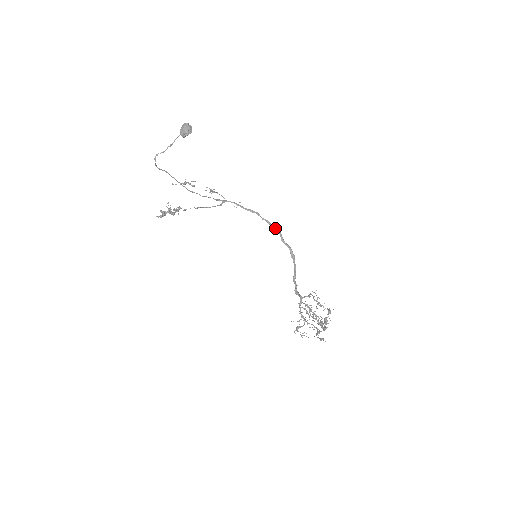
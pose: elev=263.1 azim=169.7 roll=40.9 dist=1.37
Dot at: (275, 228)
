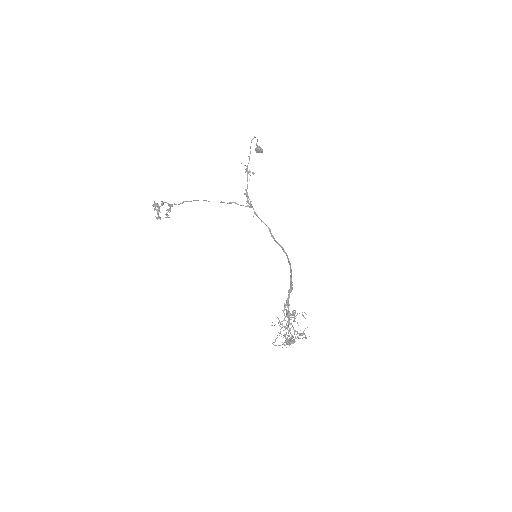
Dot at: occluded
